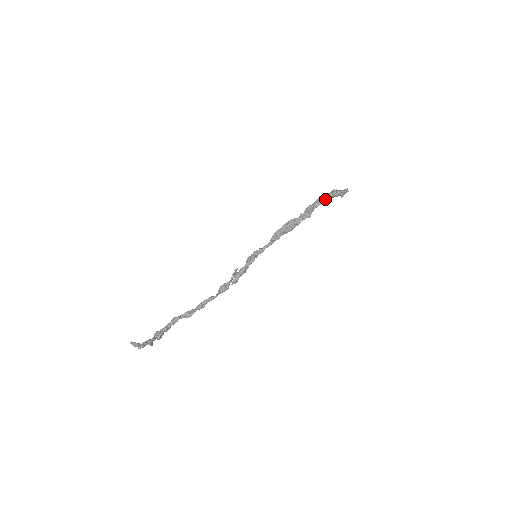
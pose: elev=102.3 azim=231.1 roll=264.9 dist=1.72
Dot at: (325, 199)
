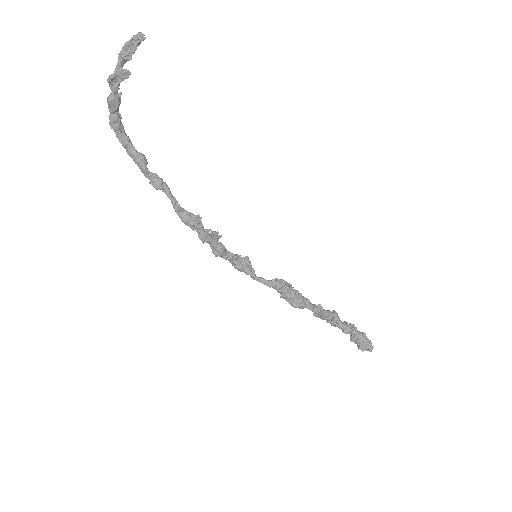
Dot at: (350, 327)
